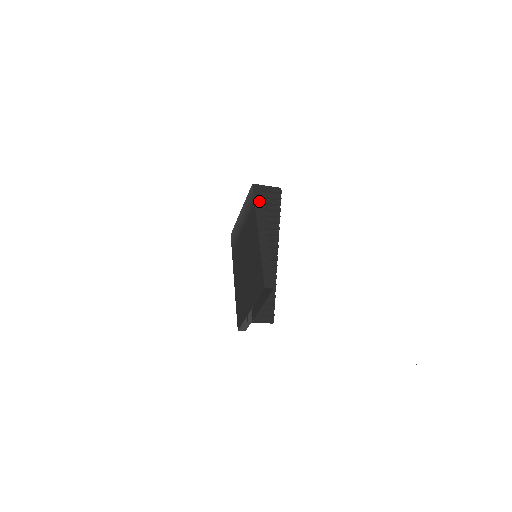
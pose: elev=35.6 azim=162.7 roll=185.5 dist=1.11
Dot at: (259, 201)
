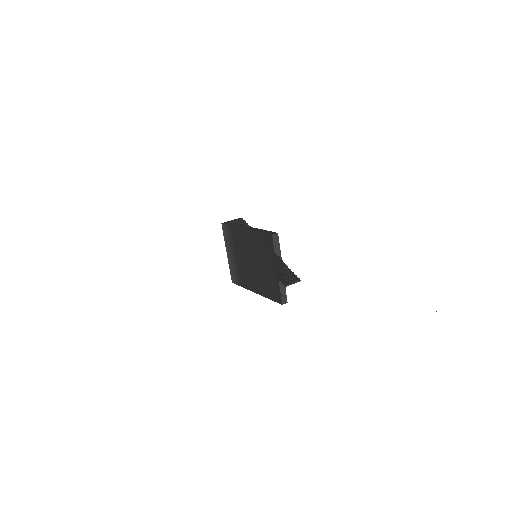
Dot at: (232, 224)
